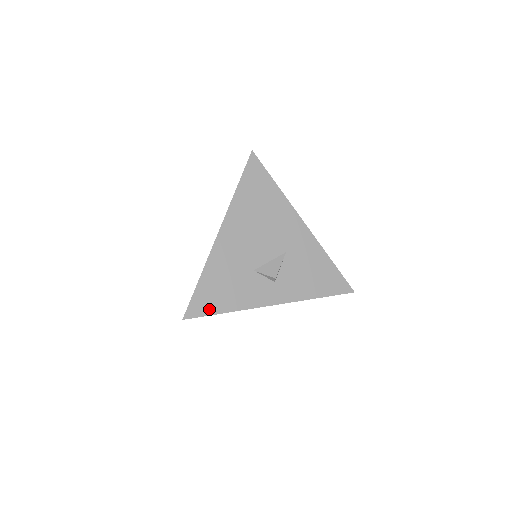
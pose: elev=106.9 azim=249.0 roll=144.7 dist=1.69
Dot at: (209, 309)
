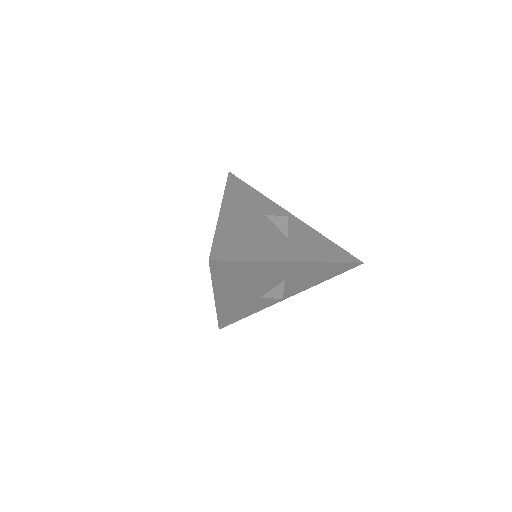
Dot at: (235, 320)
